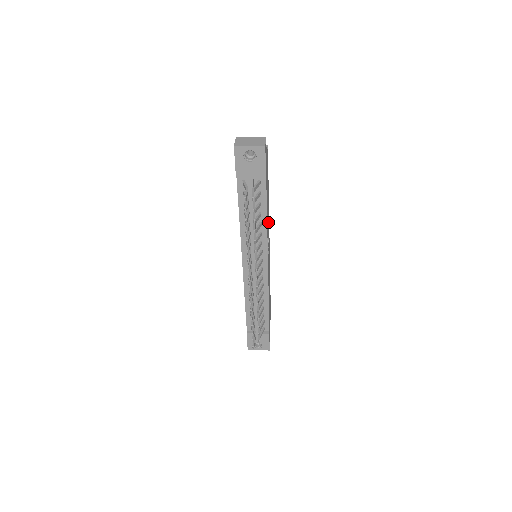
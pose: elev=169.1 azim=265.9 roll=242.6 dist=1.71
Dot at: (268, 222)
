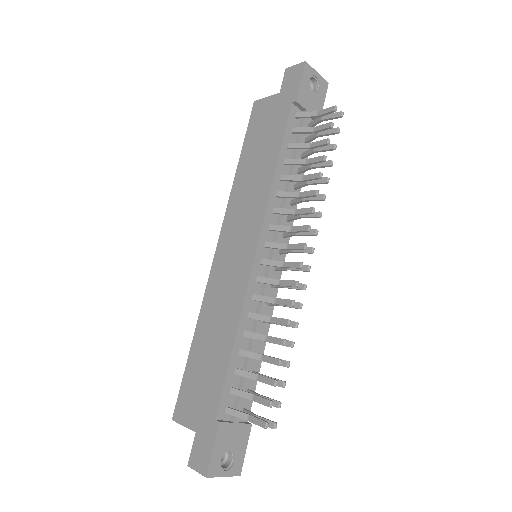
Dot at: occluded
